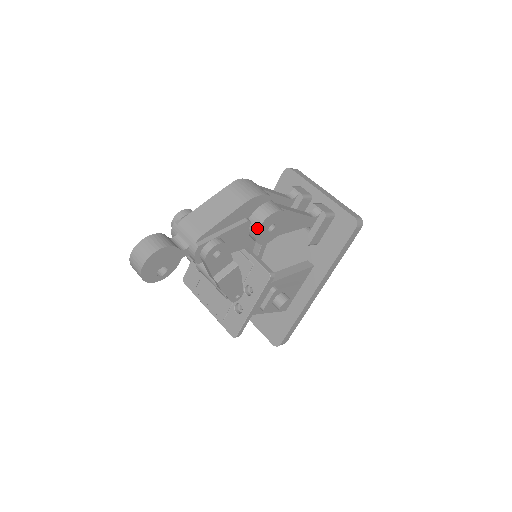
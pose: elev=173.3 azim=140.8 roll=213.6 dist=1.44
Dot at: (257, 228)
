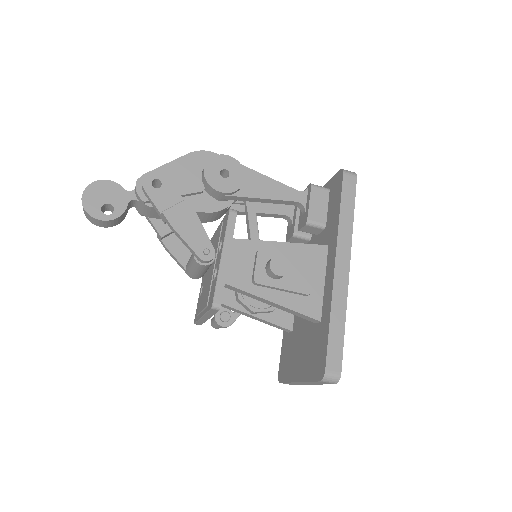
Dot at: (203, 169)
